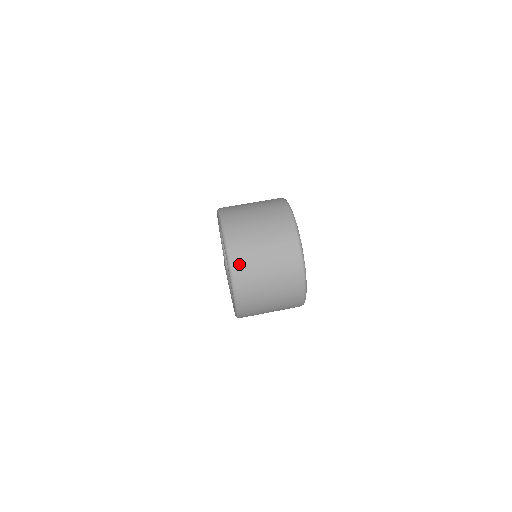
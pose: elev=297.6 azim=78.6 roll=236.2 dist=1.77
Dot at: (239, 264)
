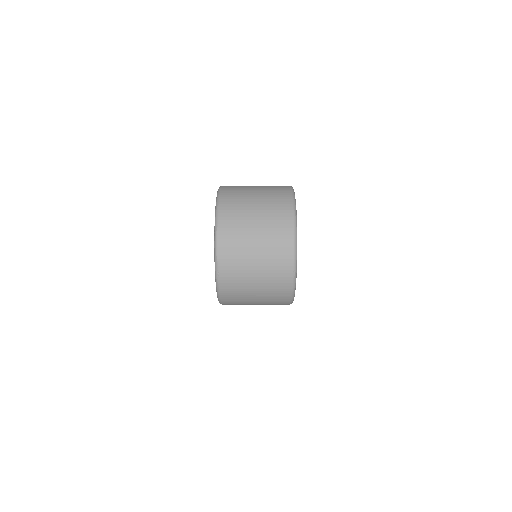
Dot at: (226, 223)
